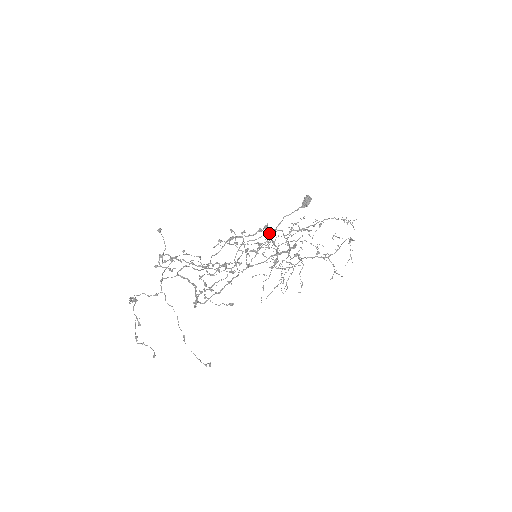
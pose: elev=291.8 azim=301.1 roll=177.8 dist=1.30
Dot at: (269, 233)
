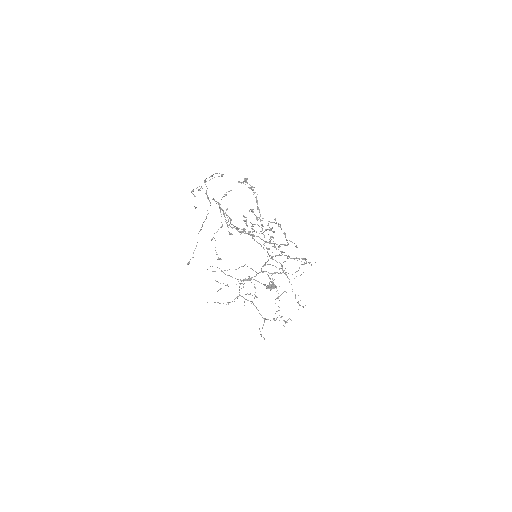
Dot at: occluded
